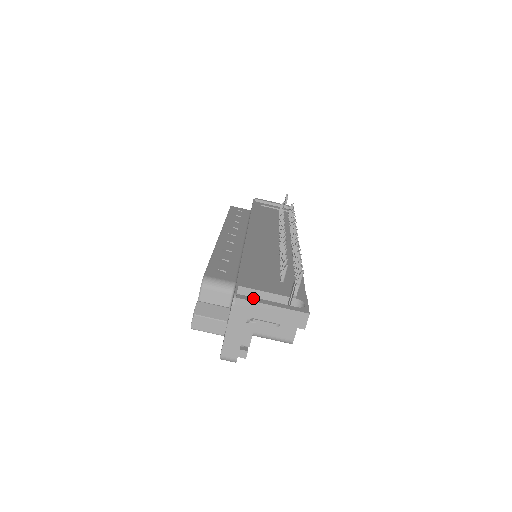
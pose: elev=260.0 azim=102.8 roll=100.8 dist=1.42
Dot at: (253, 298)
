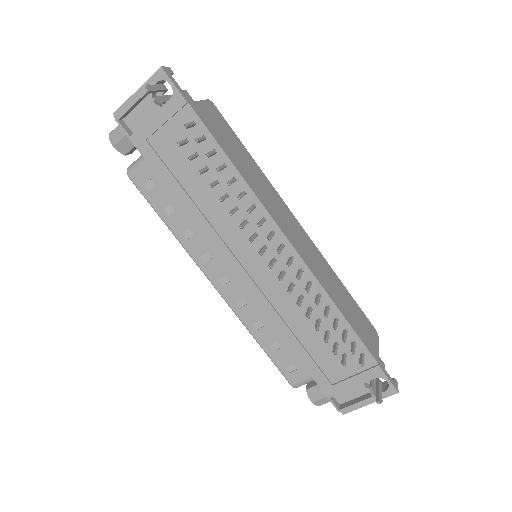
Dot at: (352, 406)
